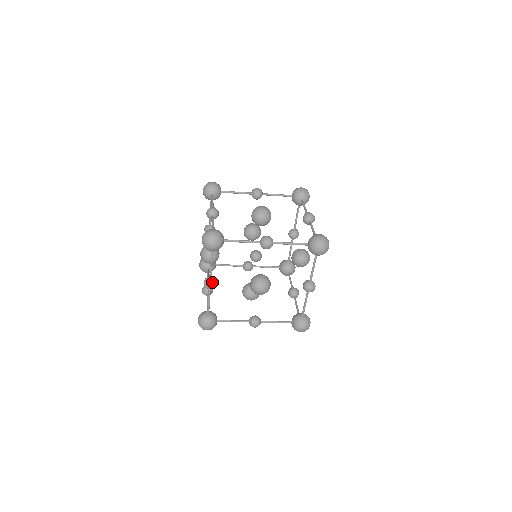
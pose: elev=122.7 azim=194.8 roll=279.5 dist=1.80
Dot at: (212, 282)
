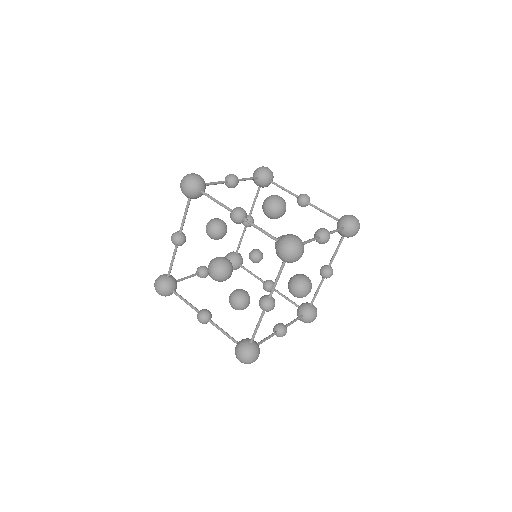
Dot at: (274, 301)
